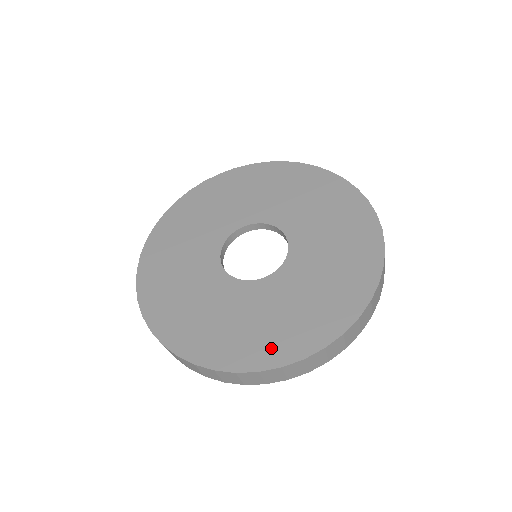
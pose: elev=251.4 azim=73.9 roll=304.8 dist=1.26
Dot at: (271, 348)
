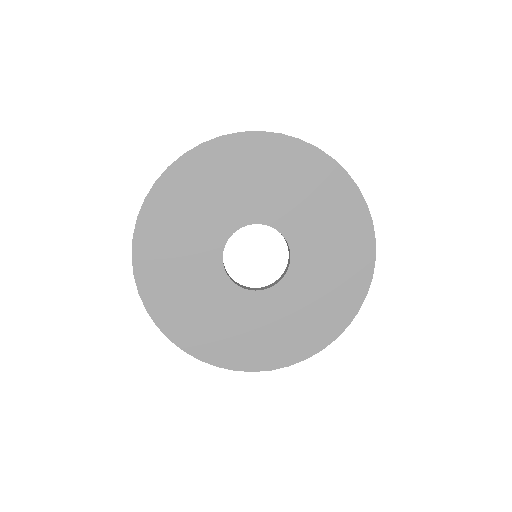
Dot at: (249, 356)
